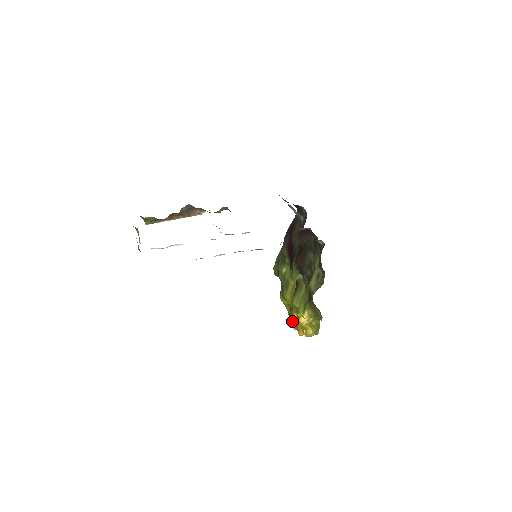
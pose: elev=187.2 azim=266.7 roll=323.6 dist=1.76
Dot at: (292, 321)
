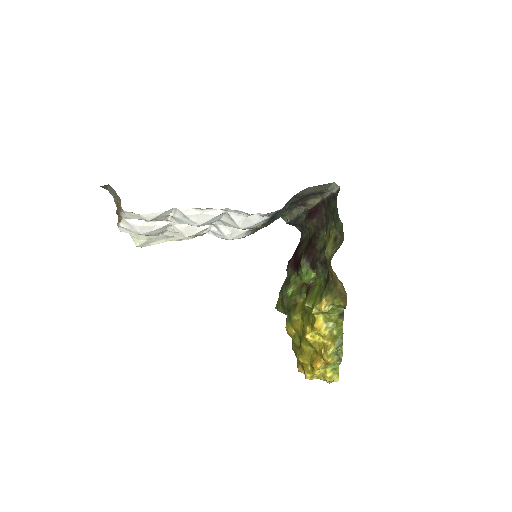
Dot at: (304, 352)
